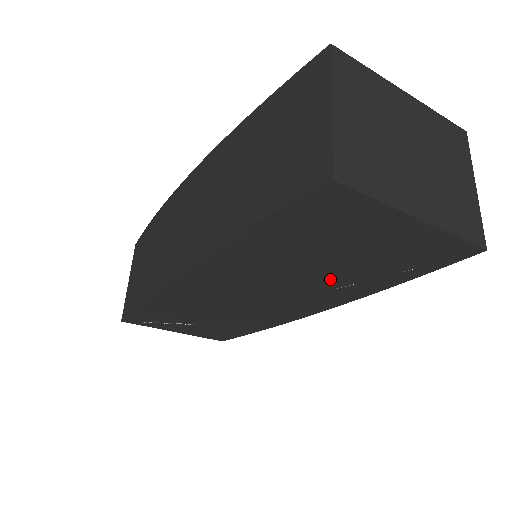
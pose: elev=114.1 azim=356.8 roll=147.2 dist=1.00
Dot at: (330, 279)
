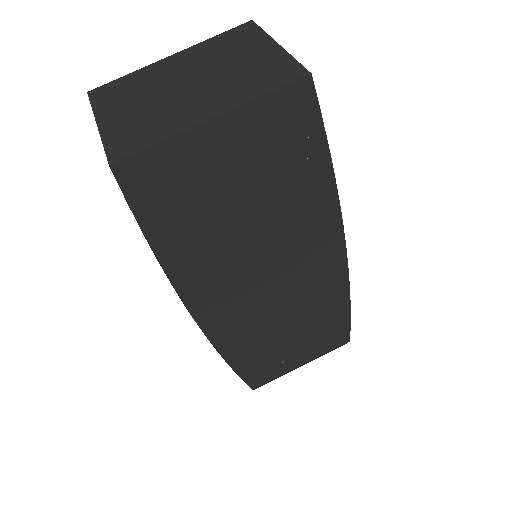
Dot at: (281, 218)
